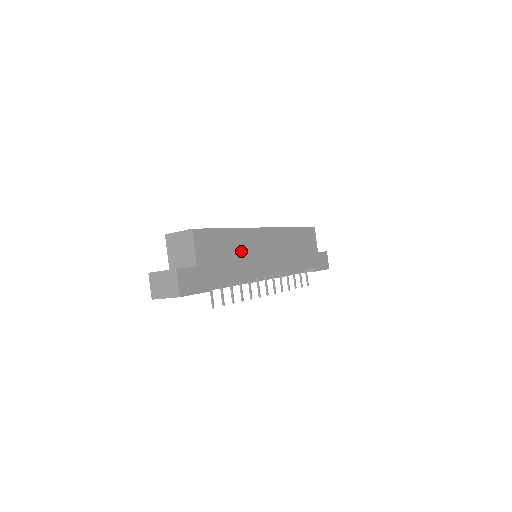
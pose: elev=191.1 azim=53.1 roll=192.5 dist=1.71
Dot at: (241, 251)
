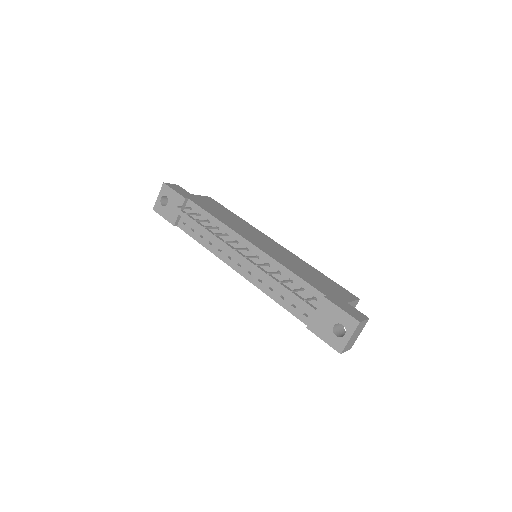
Dot at: (235, 222)
